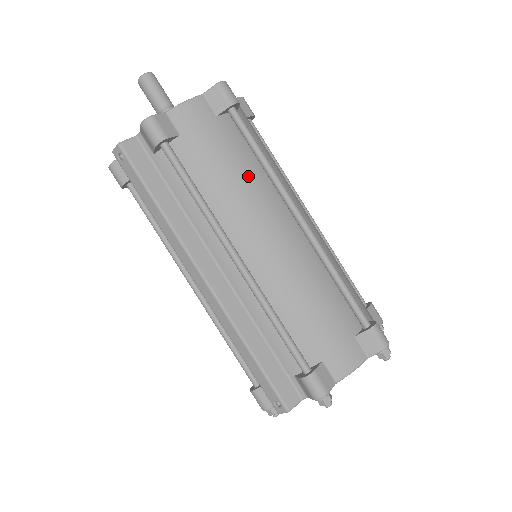
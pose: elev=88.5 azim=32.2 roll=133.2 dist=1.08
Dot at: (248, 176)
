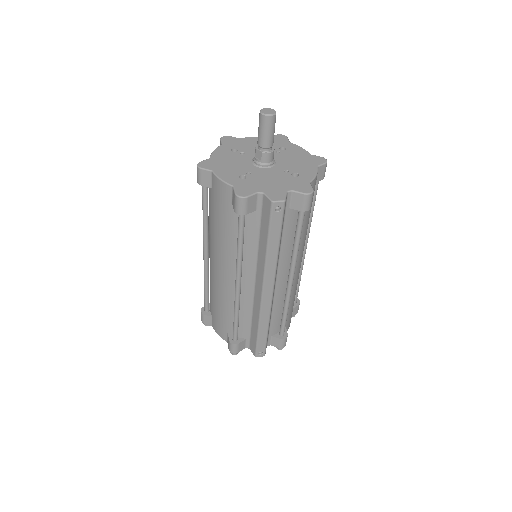
Dot at: occluded
